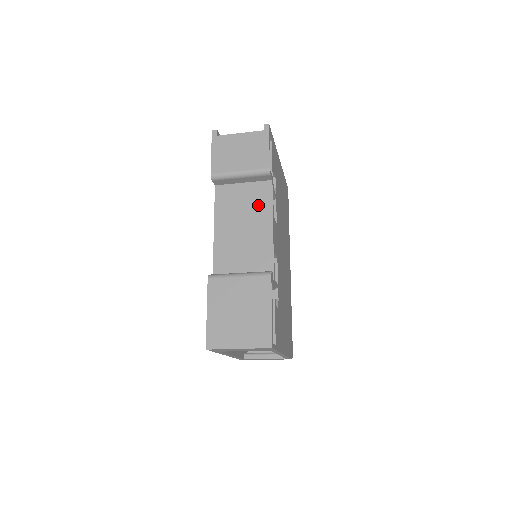
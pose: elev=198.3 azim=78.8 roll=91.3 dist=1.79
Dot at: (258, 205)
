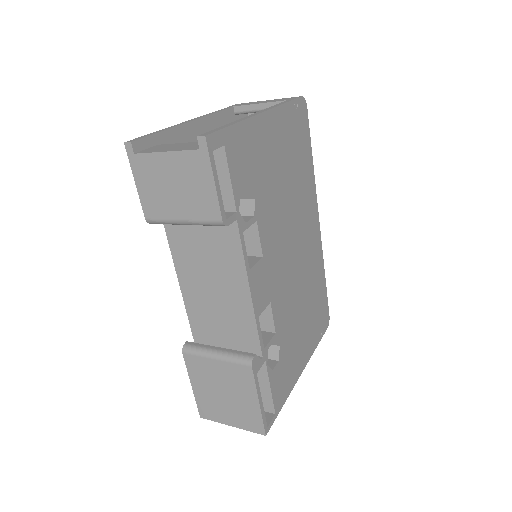
Dot at: (224, 256)
